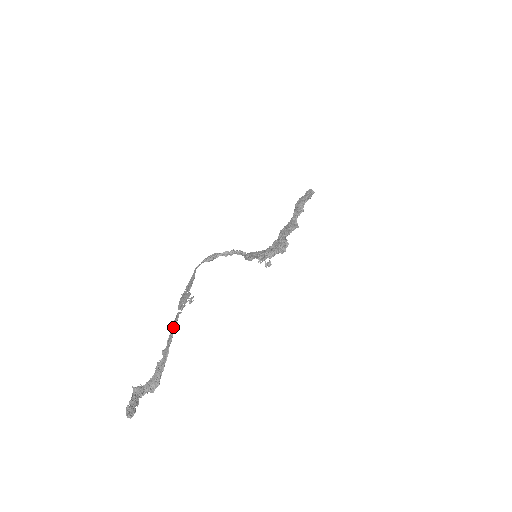
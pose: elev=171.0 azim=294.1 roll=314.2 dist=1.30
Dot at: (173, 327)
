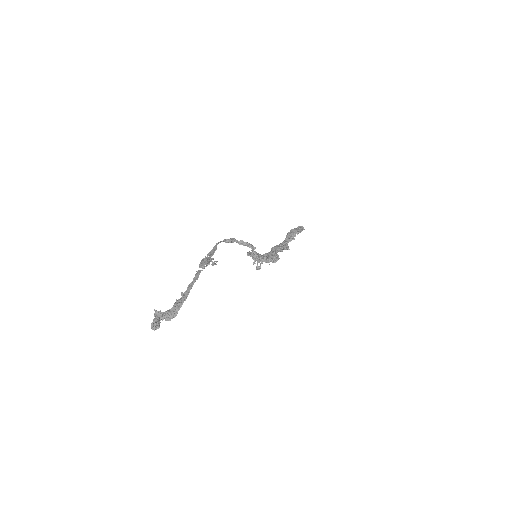
Dot at: (195, 278)
